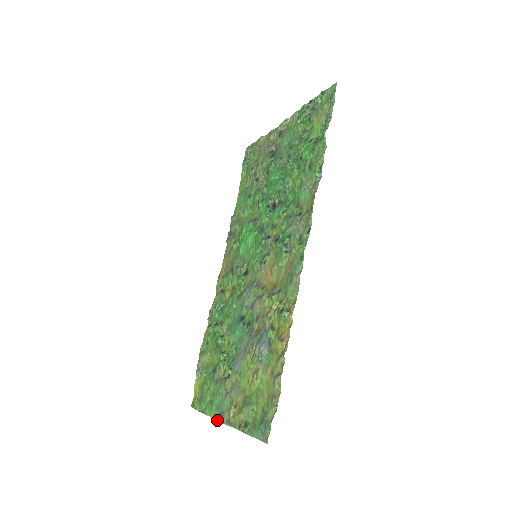
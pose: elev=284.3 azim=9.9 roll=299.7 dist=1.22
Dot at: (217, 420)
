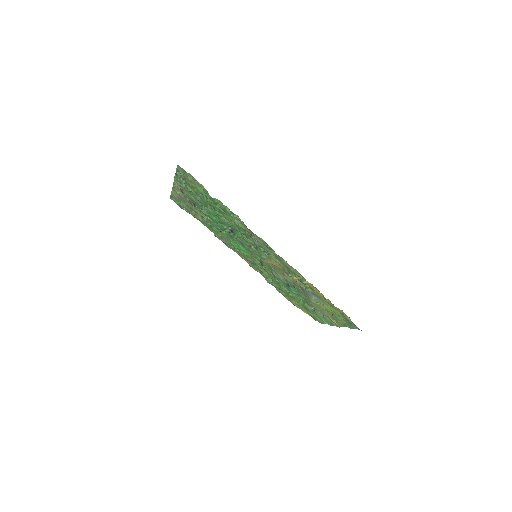
Dot at: occluded
